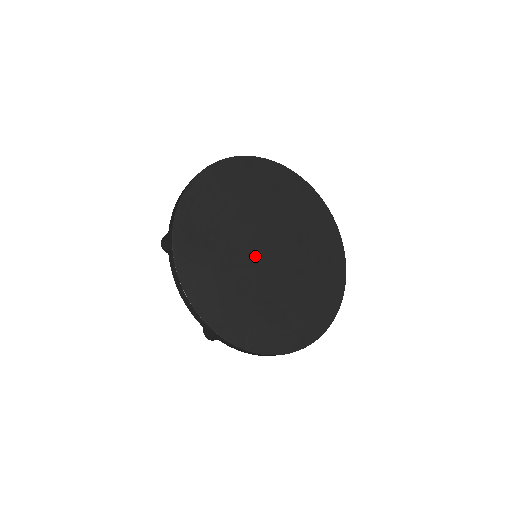
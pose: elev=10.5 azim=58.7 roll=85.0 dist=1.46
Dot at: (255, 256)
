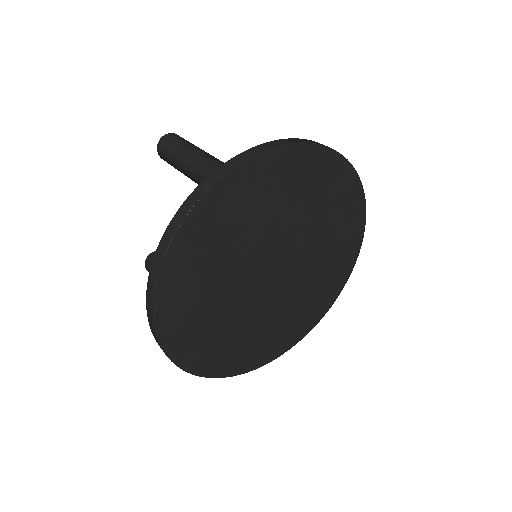
Dot at: (257, 274)
